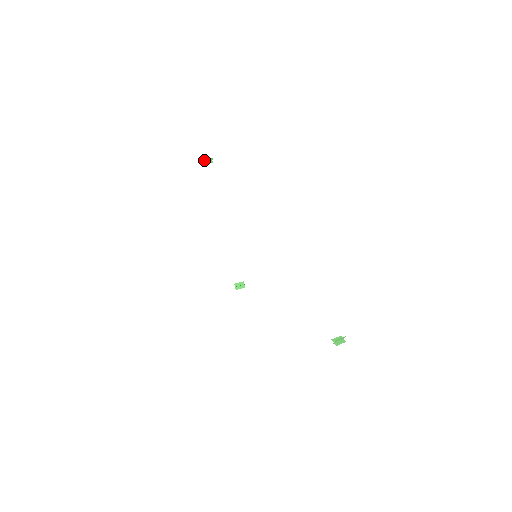
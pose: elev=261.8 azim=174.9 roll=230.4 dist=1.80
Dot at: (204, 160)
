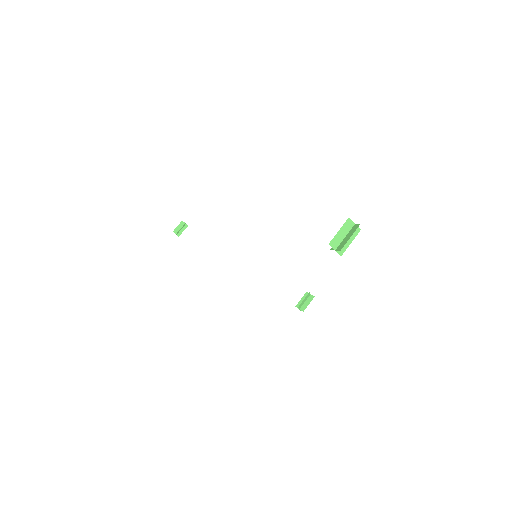
Dot at: (176, 232)
